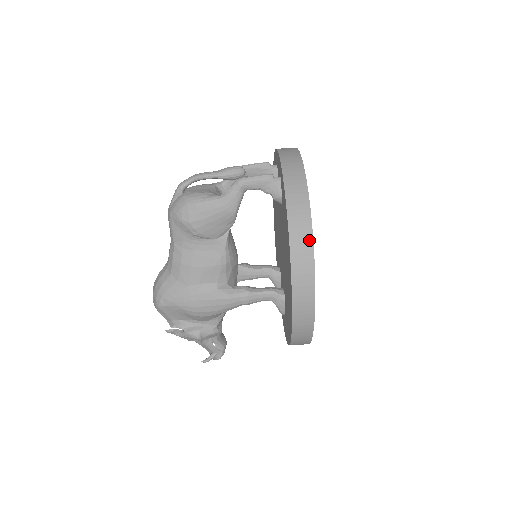
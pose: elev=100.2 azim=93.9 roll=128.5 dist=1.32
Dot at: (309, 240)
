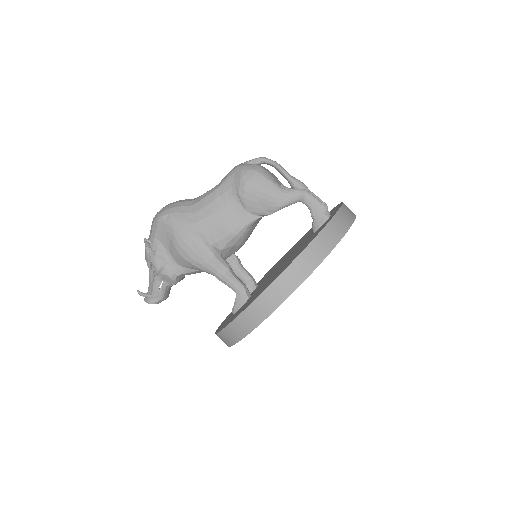
Dot at: (319, 260)
